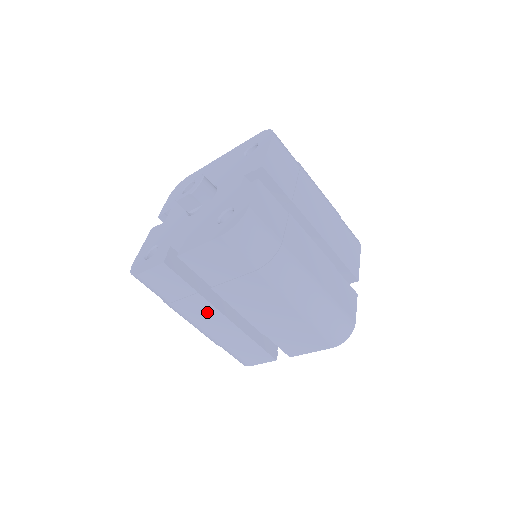
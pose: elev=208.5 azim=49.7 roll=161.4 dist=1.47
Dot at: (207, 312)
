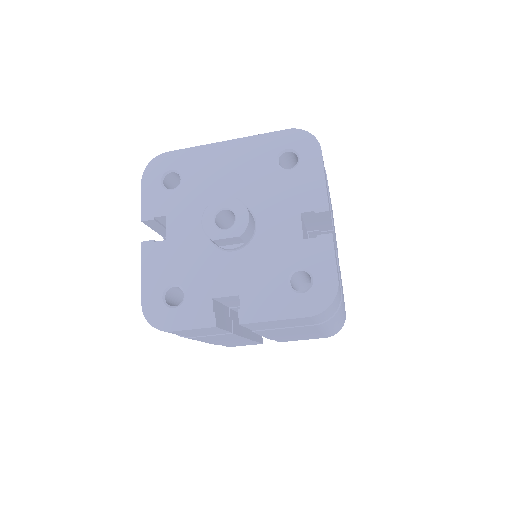
Dot at: (227, 338)
